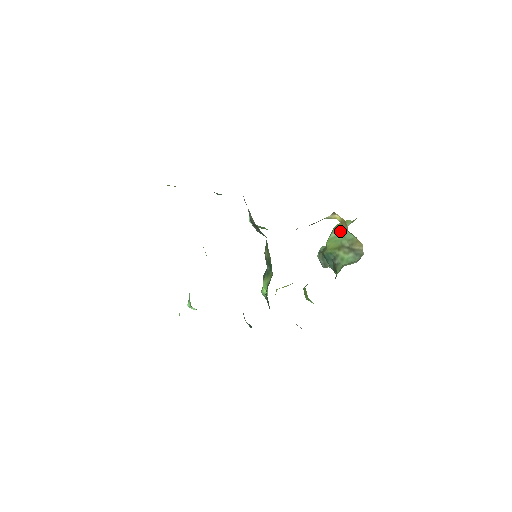
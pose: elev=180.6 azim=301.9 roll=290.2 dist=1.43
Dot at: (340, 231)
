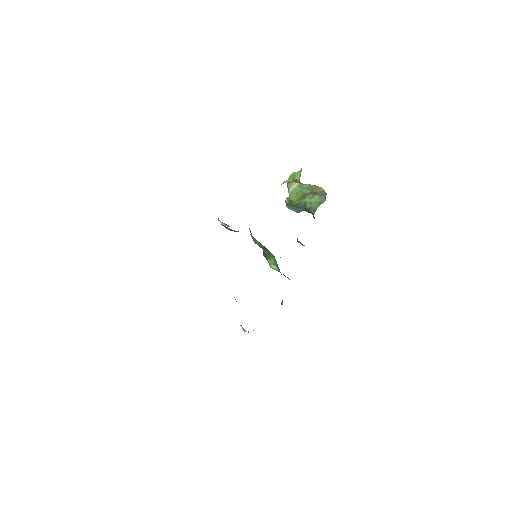
Dot at: (295, 185)
